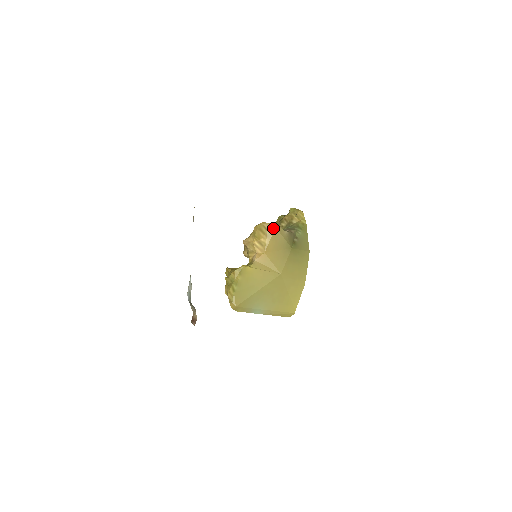
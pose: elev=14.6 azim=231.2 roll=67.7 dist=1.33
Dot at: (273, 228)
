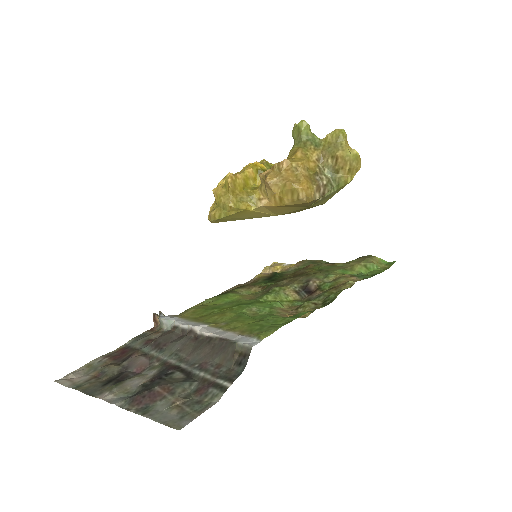
Dot at: (305, 202)
